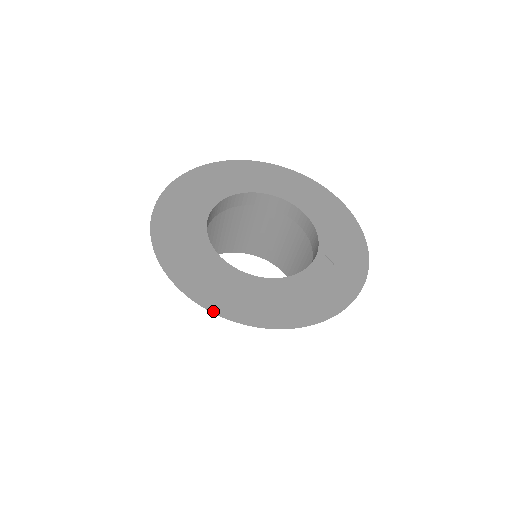
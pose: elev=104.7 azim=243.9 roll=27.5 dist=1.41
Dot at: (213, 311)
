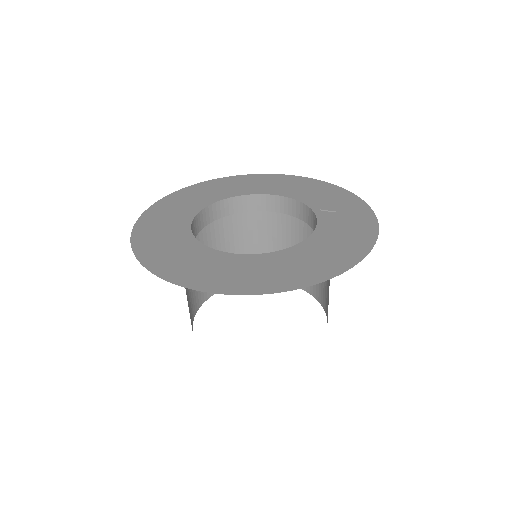
Dot at: (272, 292)
